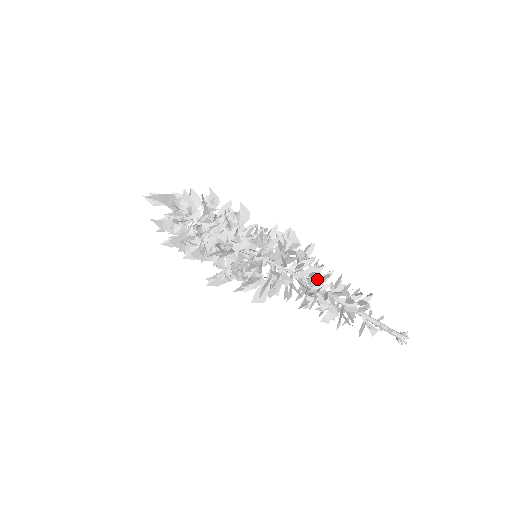
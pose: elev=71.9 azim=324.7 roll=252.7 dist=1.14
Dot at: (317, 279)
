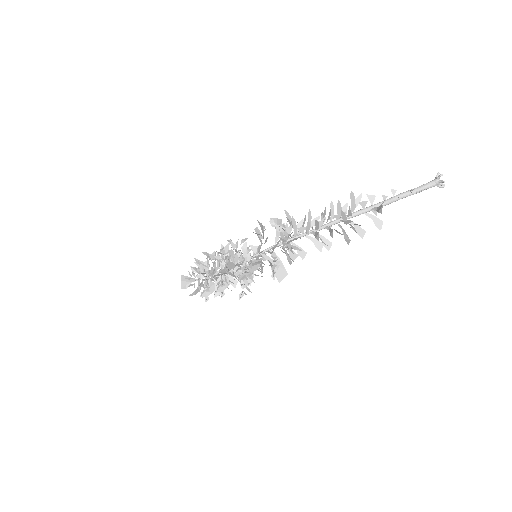
Dot at: (283, 230)
